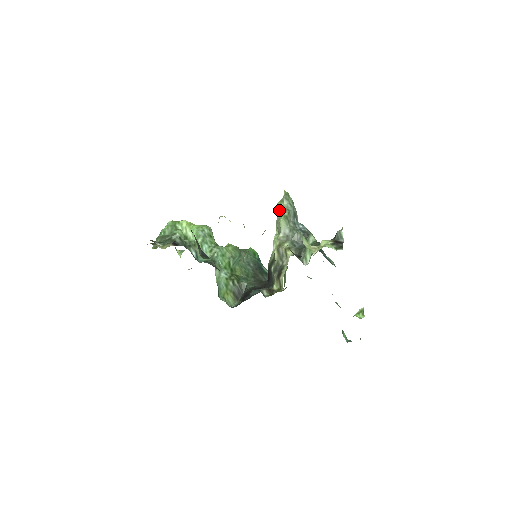
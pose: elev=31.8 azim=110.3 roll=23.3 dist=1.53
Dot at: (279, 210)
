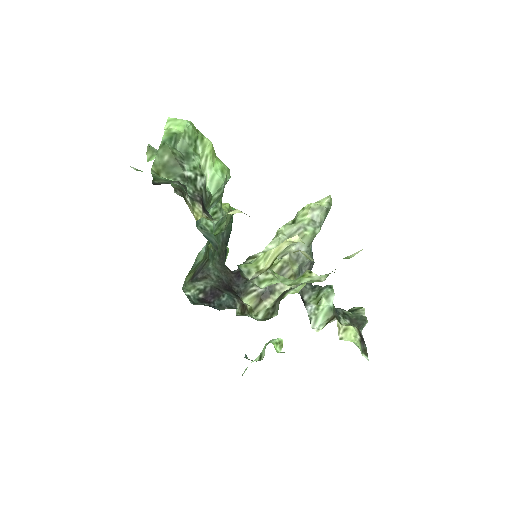
Dot at: (310, 214)
